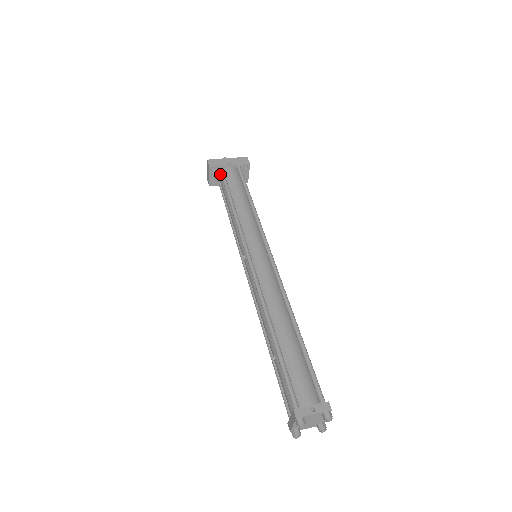
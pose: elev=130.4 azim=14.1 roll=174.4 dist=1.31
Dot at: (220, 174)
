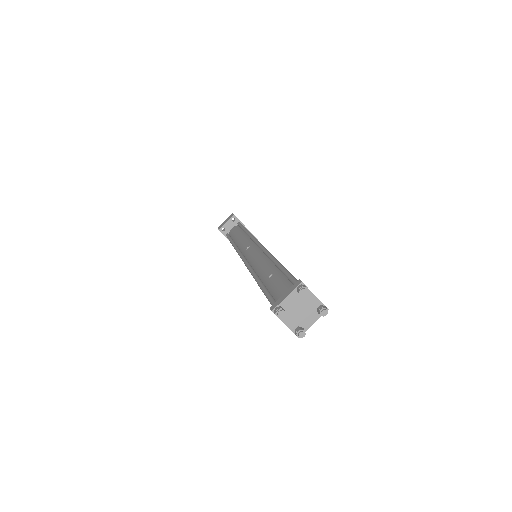
Dot at: (236, 226)
